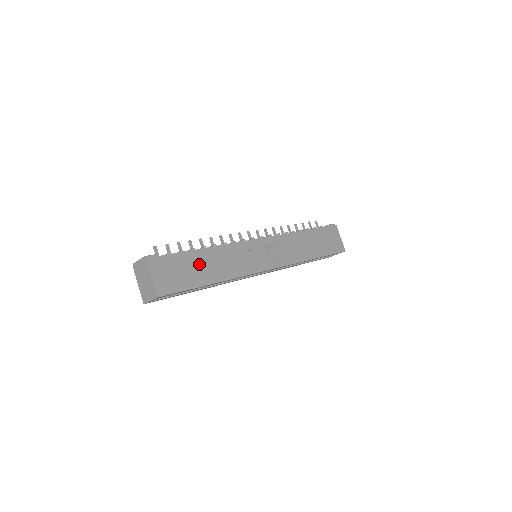
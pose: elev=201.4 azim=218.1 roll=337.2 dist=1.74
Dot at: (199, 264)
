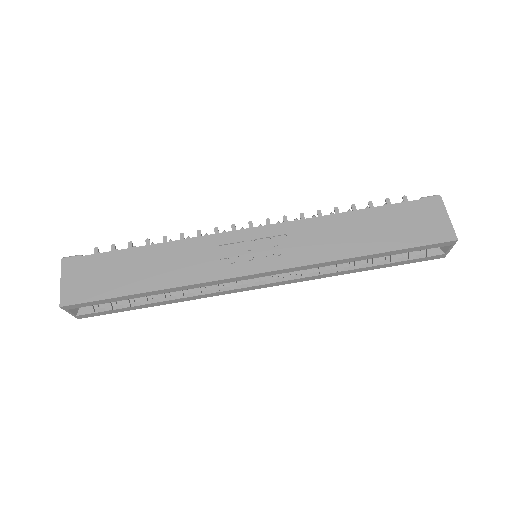
Dot at: (133, 266)
